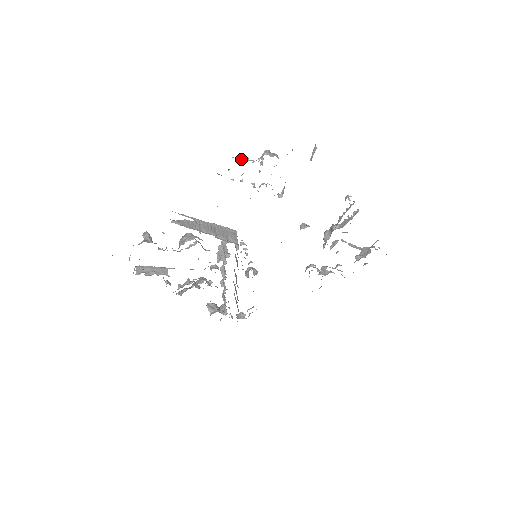
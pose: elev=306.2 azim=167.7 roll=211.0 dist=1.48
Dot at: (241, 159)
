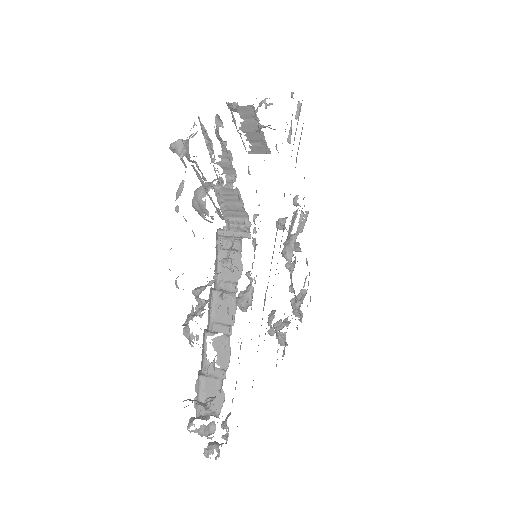
Dot at: occluded
